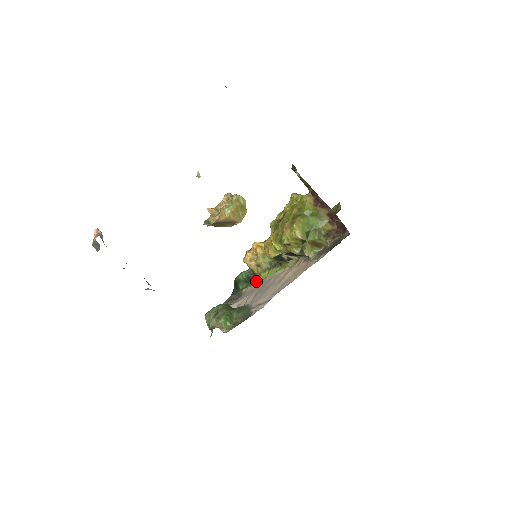
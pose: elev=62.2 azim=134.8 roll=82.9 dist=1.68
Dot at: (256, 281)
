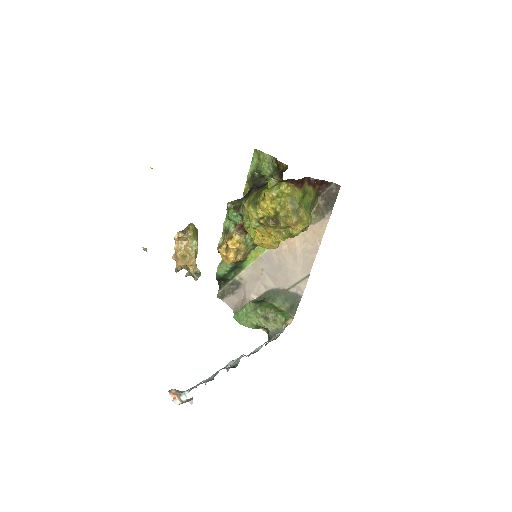
Dot at: (245, 264)
